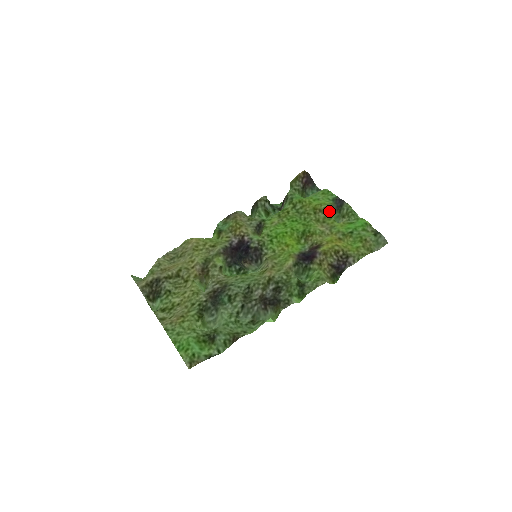
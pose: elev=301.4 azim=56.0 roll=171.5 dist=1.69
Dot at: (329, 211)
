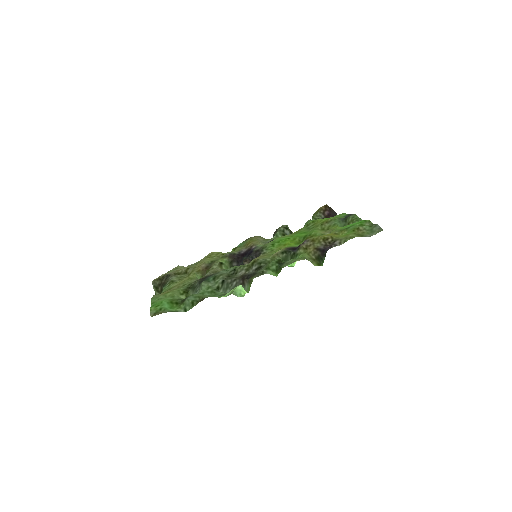
Dot at: (335, 221)
